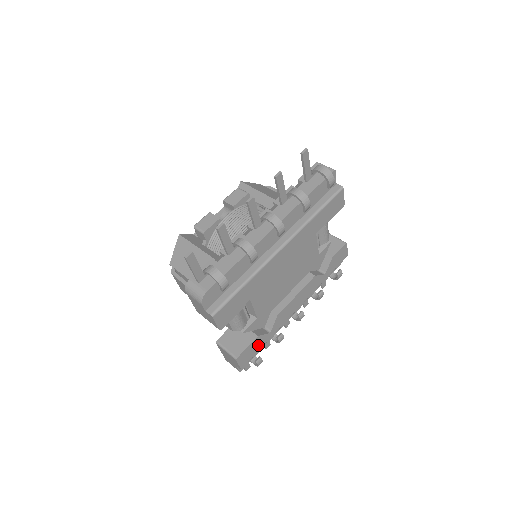
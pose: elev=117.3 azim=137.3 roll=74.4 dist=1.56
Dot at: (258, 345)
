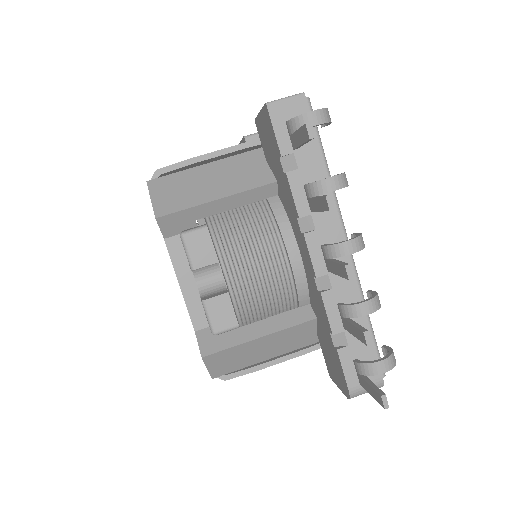
Dot at: occluded
